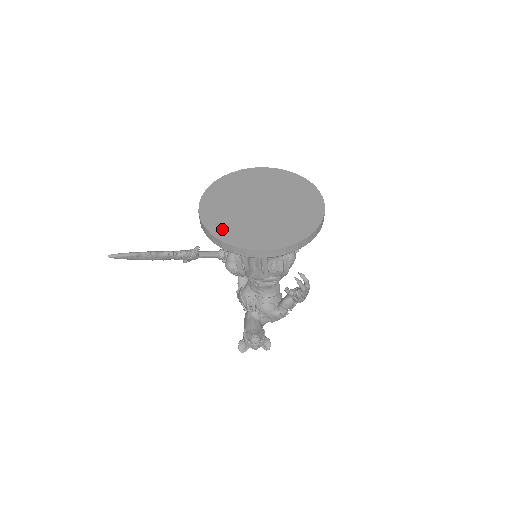
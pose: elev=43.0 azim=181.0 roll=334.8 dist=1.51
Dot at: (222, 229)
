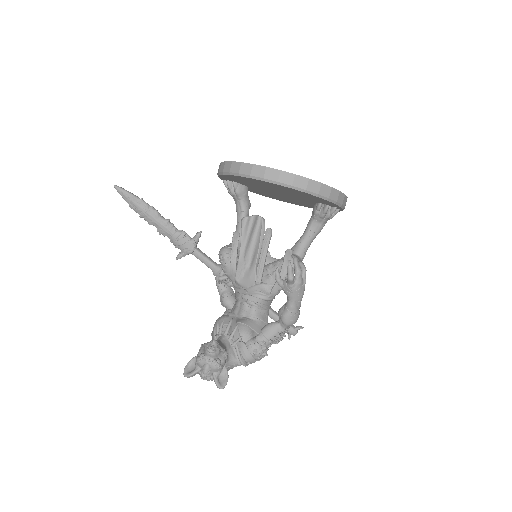
Dot at: occluded
